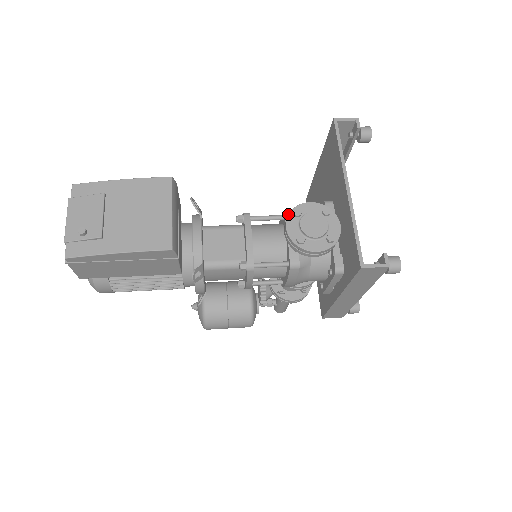
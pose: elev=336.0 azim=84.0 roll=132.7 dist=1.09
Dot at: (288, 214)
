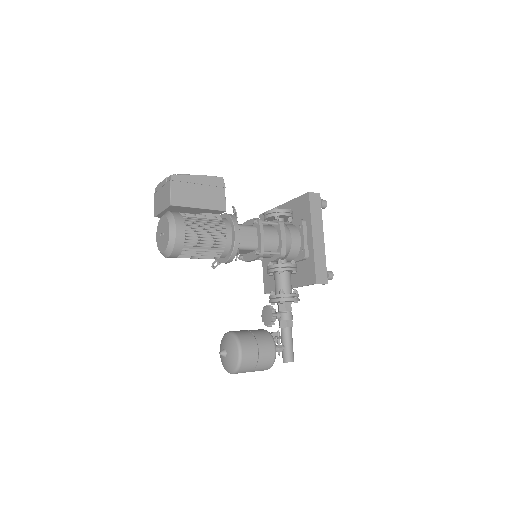
Dot at: (263, 213)
